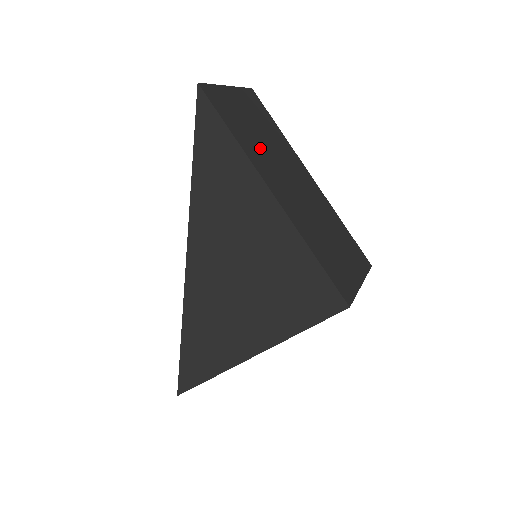
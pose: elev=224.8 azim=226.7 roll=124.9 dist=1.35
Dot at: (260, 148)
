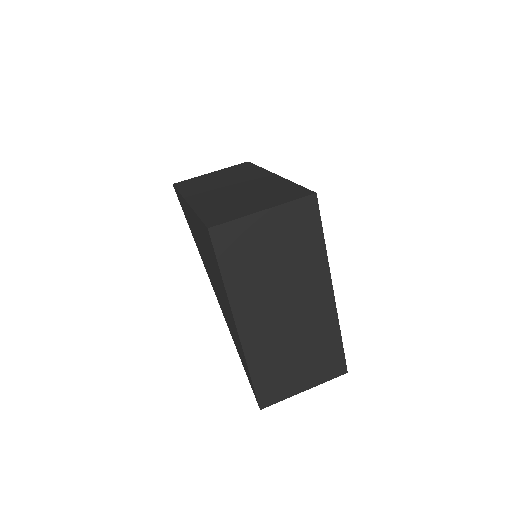
Dot at: (207, 186)
